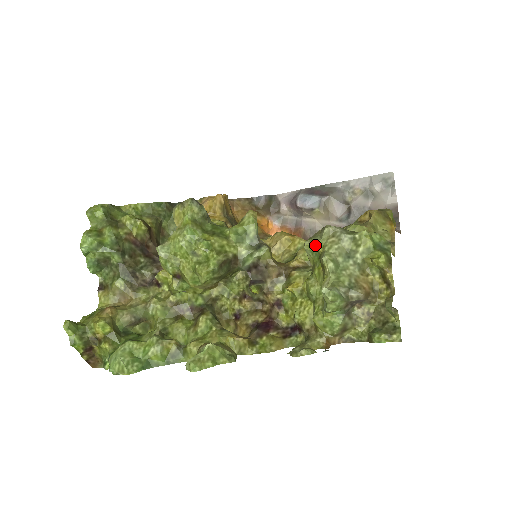
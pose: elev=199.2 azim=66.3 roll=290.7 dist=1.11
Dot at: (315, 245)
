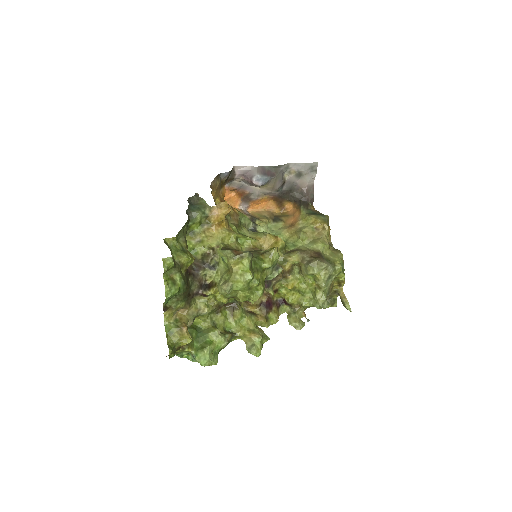
Dot at: (316, 274)
